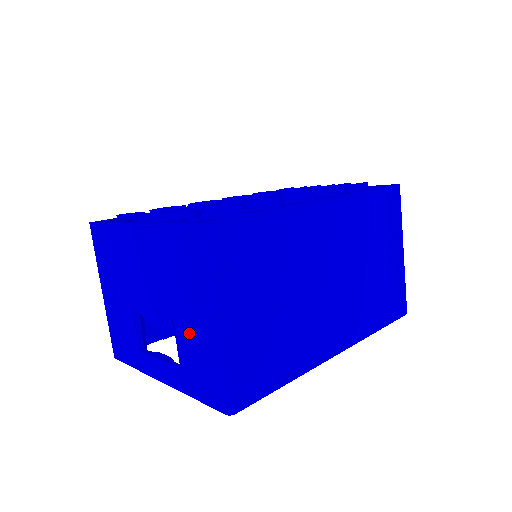
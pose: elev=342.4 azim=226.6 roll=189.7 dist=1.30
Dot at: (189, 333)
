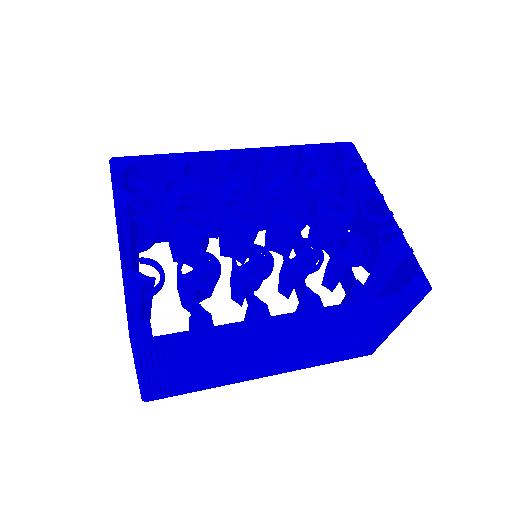
Dot at: occluded
